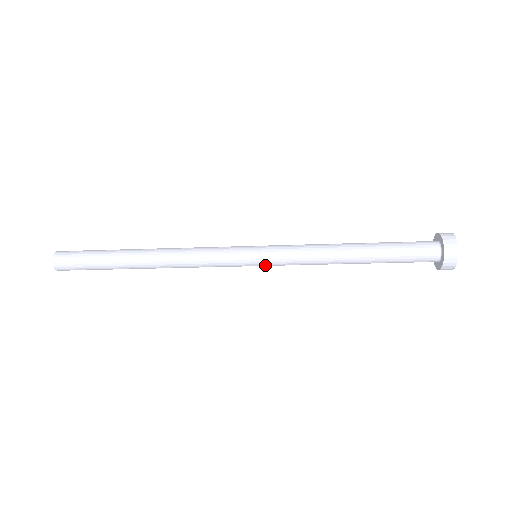
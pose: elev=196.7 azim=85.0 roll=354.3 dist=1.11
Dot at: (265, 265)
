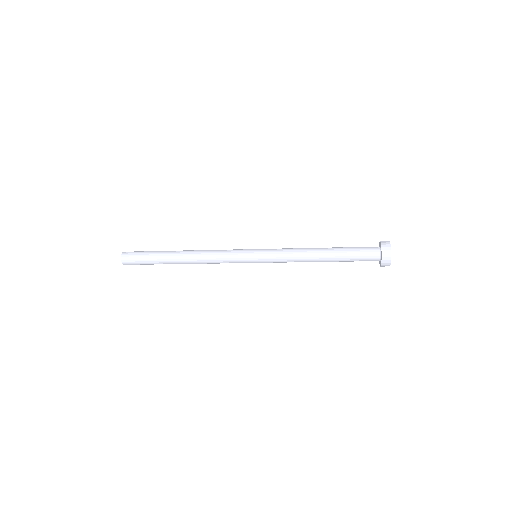
Dot at: occluded
